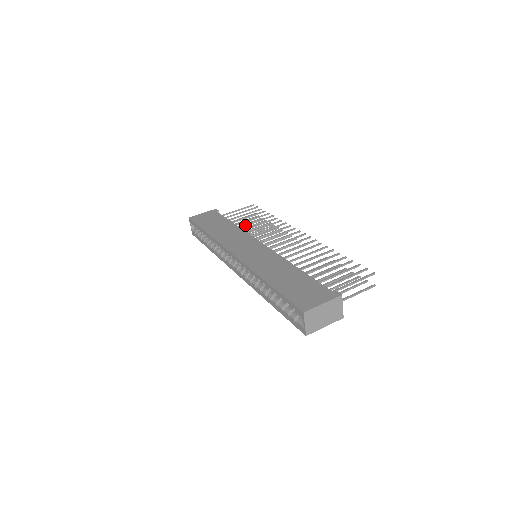
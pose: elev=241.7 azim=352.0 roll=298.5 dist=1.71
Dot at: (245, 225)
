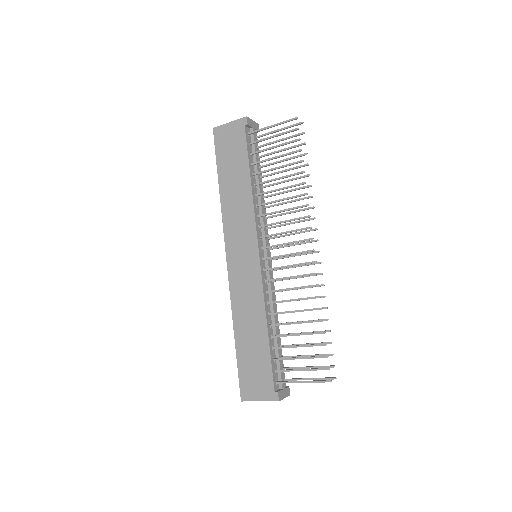
Dot at: (265, 182)
